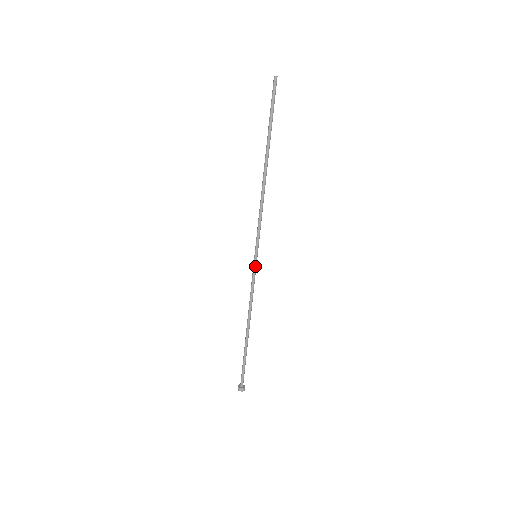
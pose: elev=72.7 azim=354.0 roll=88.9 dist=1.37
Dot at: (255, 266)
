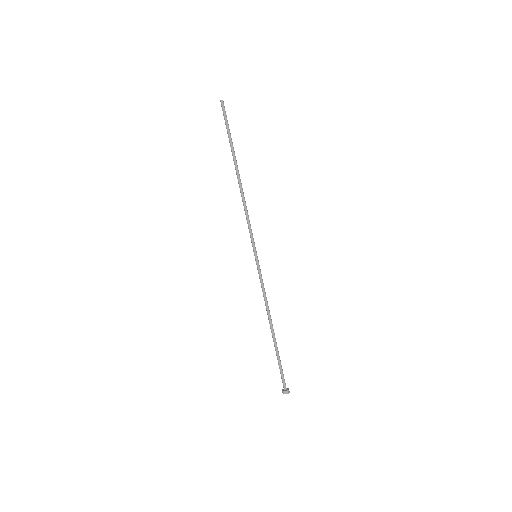
Dot at: (258, 265)
